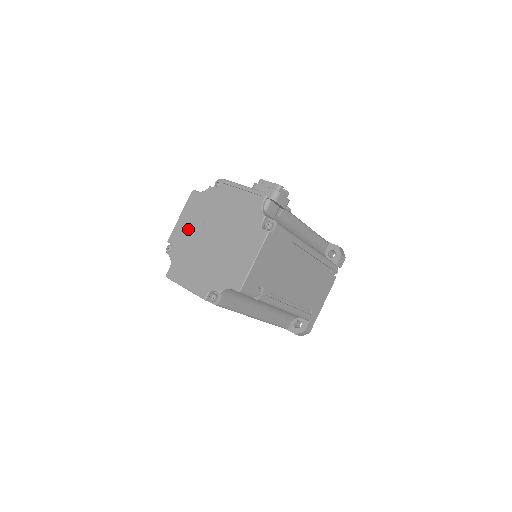
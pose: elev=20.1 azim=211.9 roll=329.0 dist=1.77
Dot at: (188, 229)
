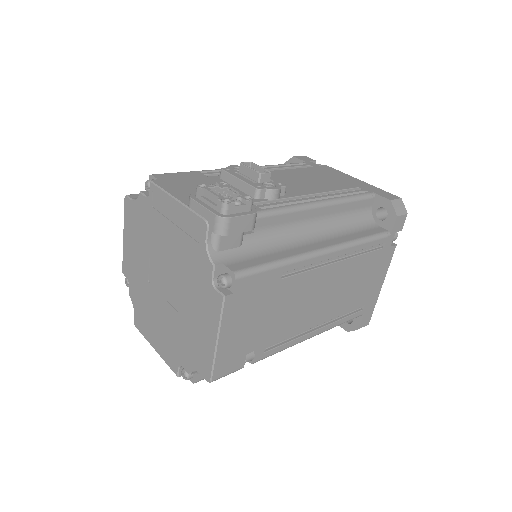
Dot at: (136, 261)
